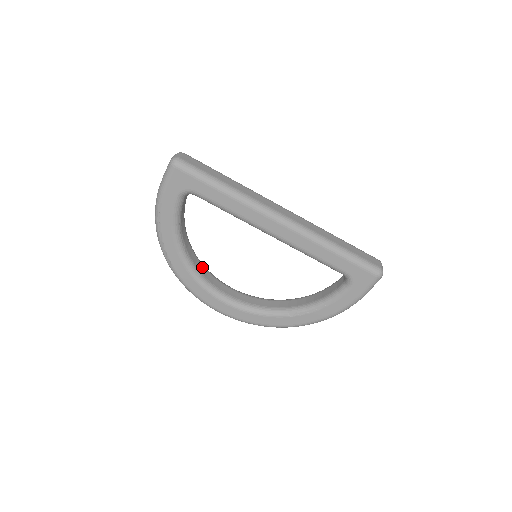
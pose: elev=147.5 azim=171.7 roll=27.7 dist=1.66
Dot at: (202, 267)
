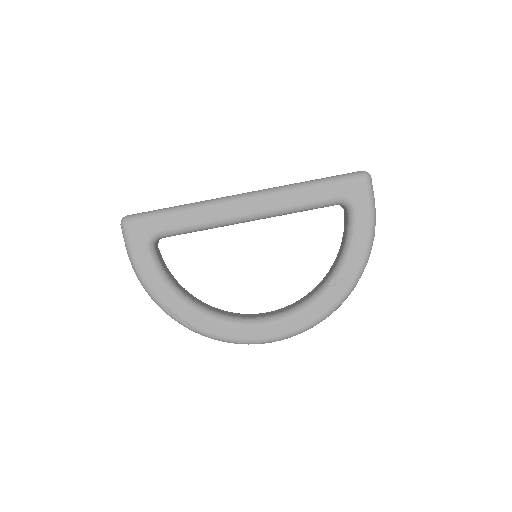
Dot at: (222, 311)
